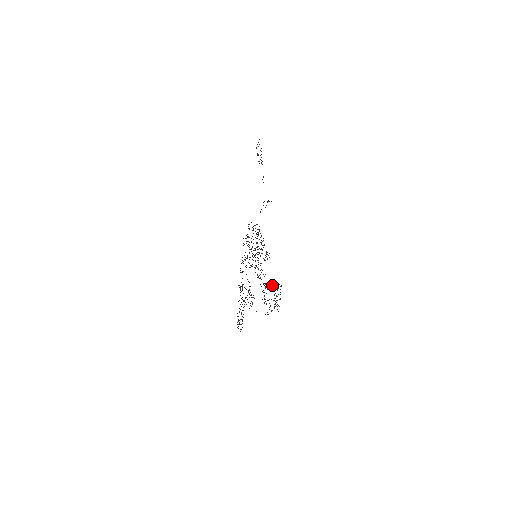
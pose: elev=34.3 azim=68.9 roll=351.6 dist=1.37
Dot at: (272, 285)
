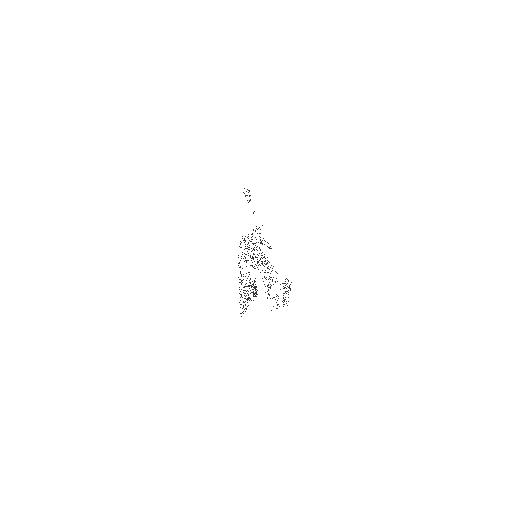
Dot at: occluded
